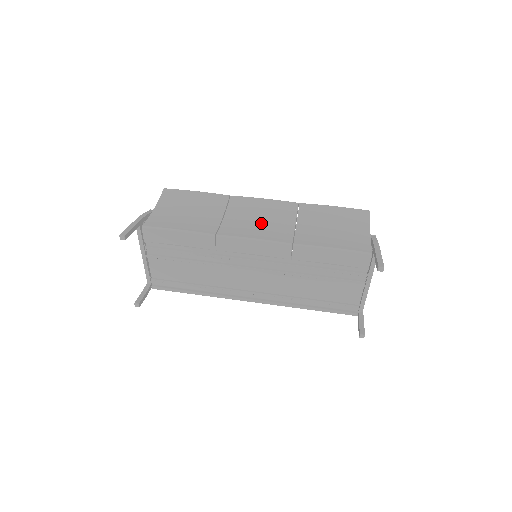
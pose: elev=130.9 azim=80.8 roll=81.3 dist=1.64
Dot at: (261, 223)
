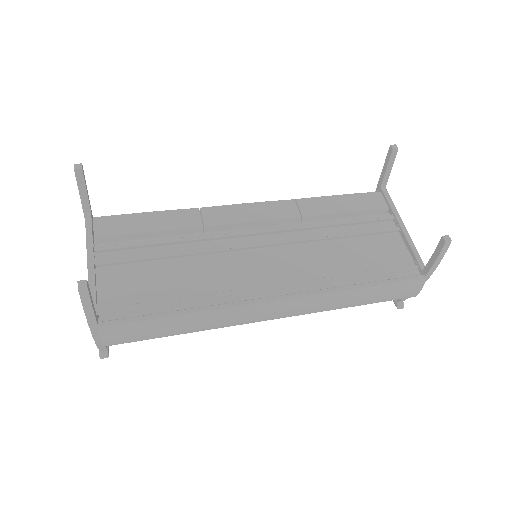
Dot at: occluded
